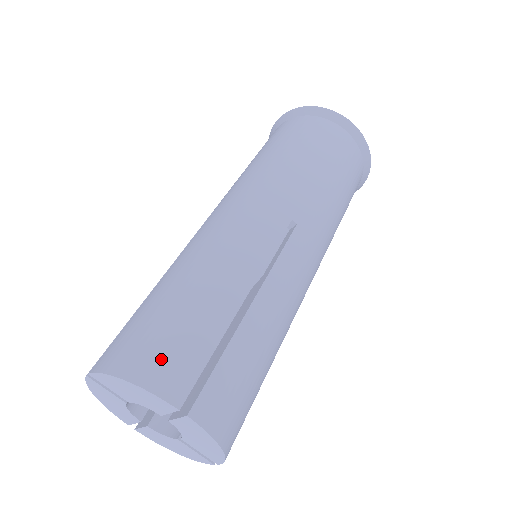
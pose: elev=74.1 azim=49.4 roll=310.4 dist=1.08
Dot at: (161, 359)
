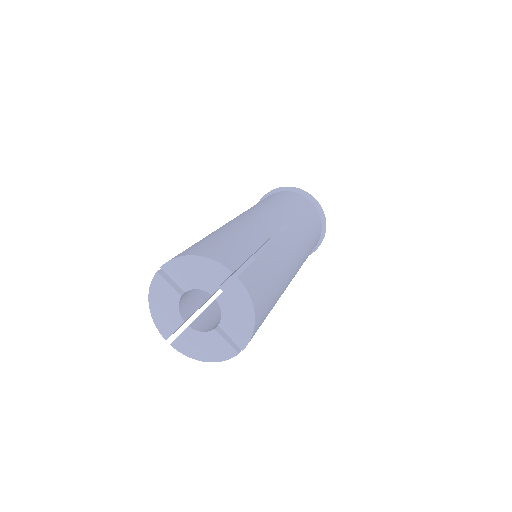
Dot at: (218, 251)
